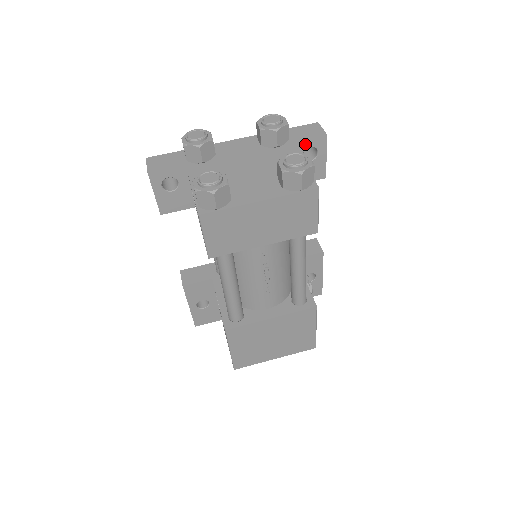
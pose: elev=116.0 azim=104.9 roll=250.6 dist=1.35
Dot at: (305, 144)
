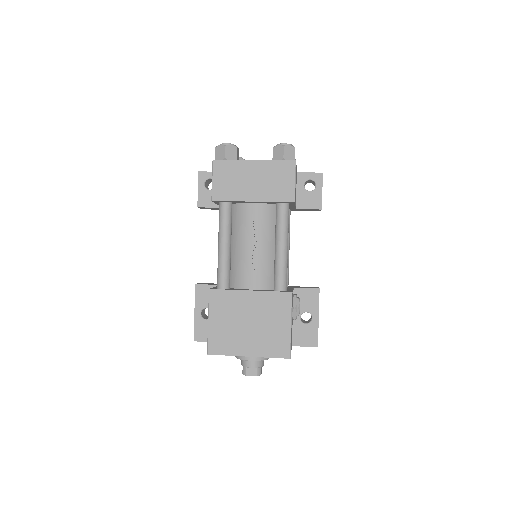
Dot at: (306, 176)
